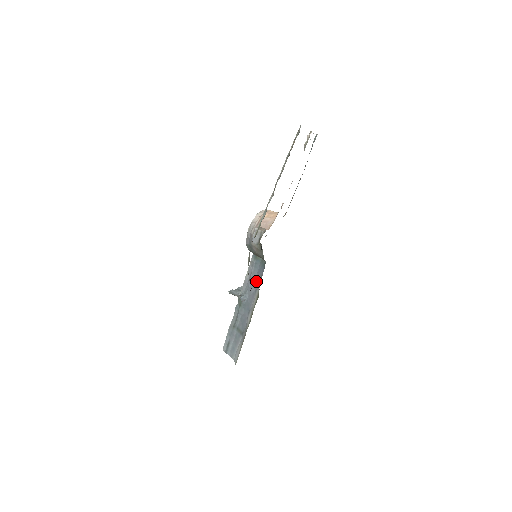
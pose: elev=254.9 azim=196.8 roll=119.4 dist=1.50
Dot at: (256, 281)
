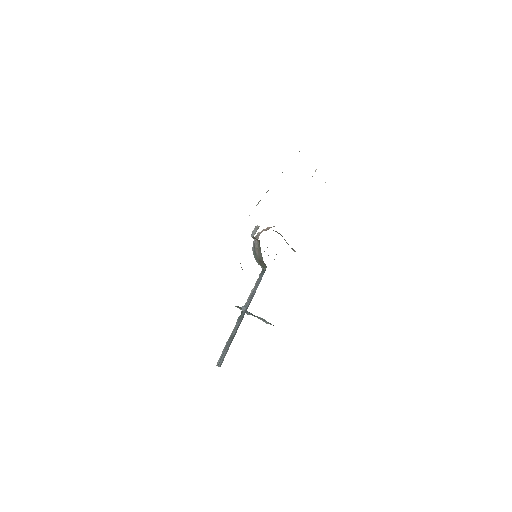
Dot at: occluded
